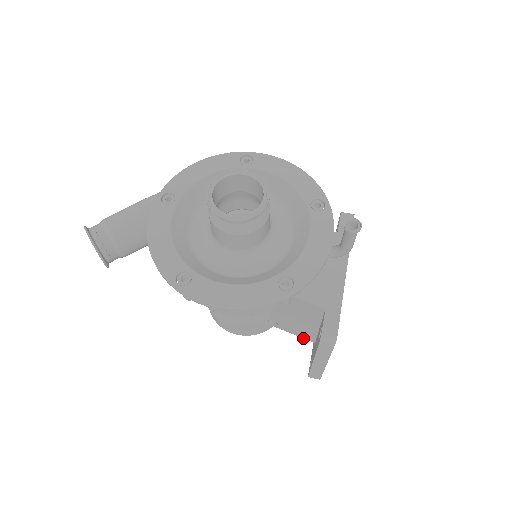
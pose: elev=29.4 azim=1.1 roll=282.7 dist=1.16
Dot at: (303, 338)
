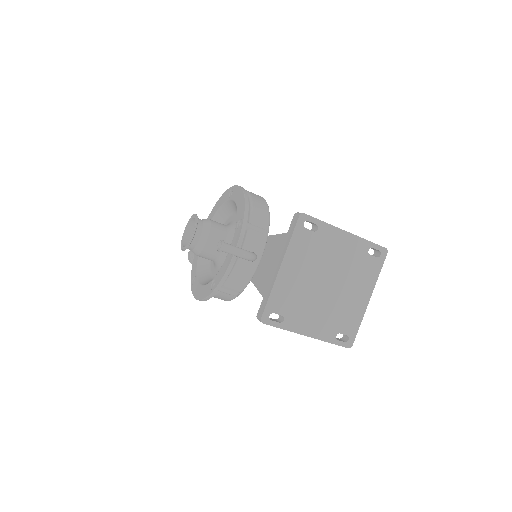
Dot at: occluded
